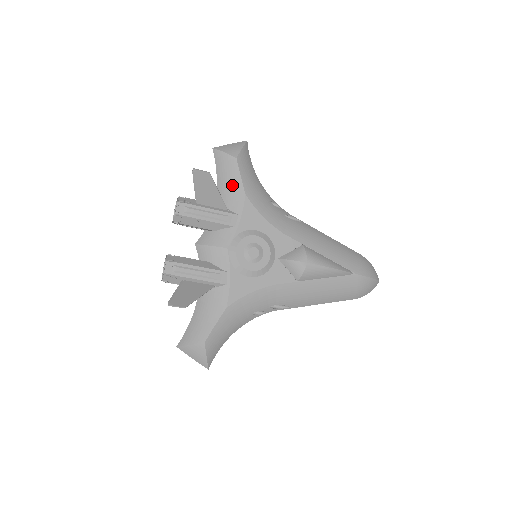
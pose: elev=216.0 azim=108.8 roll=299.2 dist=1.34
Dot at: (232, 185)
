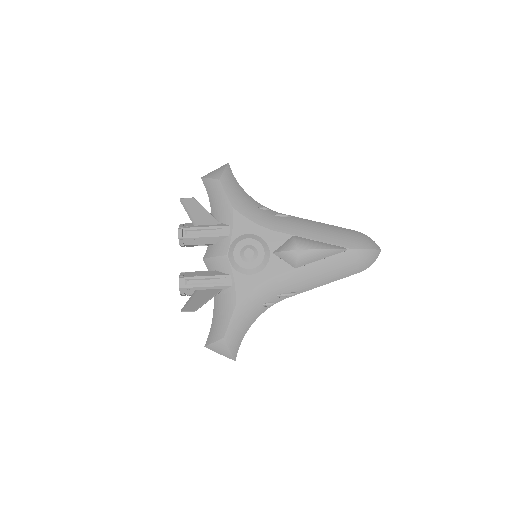
Dot at: (221, 203)
